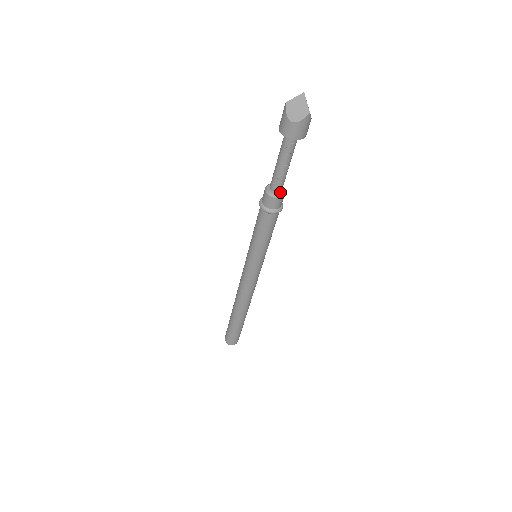
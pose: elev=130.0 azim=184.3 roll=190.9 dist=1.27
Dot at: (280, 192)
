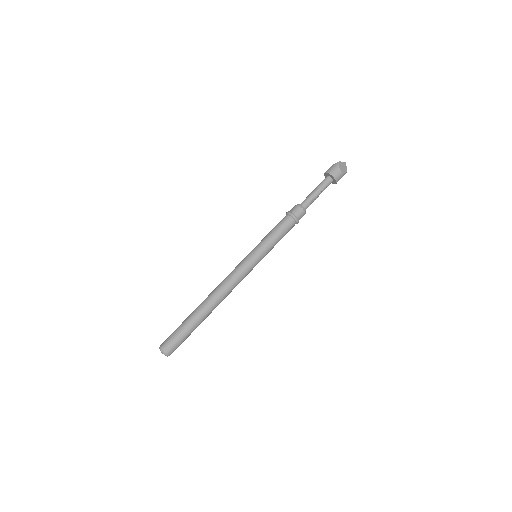
Dot at: (305, 211)
